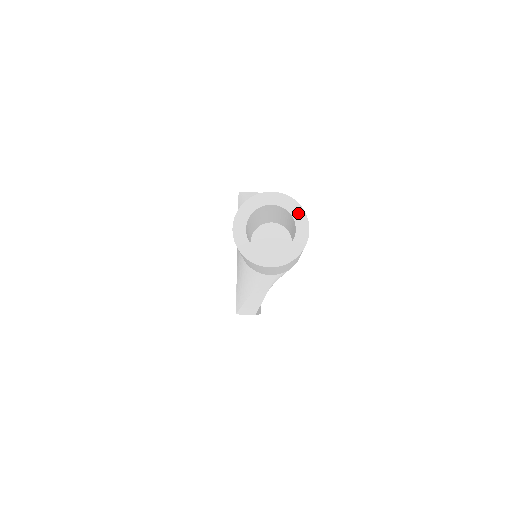
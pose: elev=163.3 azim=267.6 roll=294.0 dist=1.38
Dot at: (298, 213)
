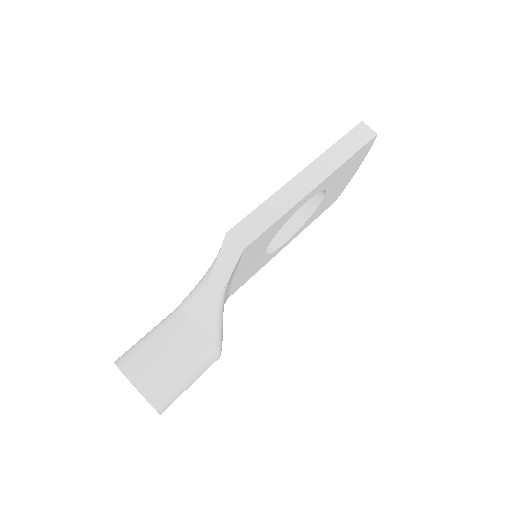
Dot at: occluded
